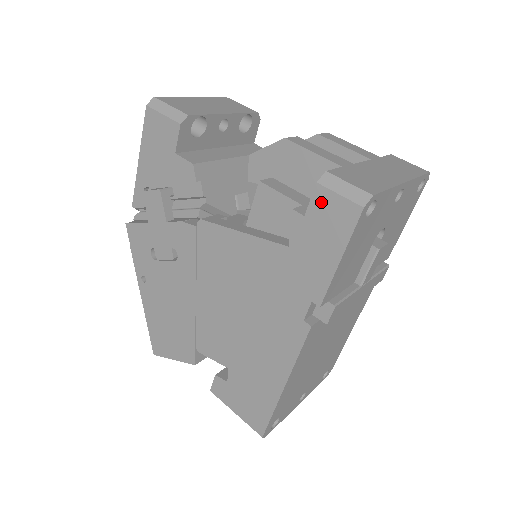
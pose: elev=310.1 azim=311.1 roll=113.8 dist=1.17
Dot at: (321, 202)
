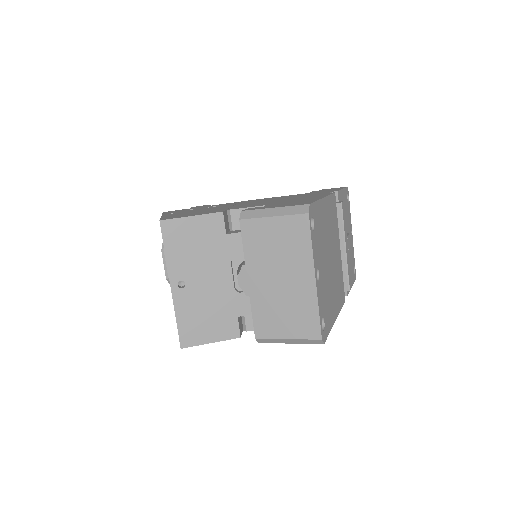
Dot at: (325, 189)
